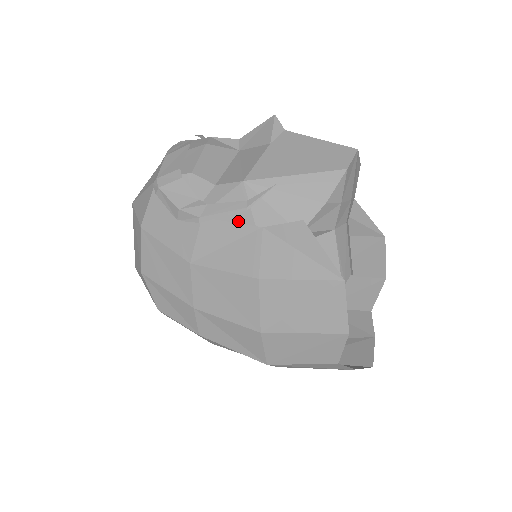
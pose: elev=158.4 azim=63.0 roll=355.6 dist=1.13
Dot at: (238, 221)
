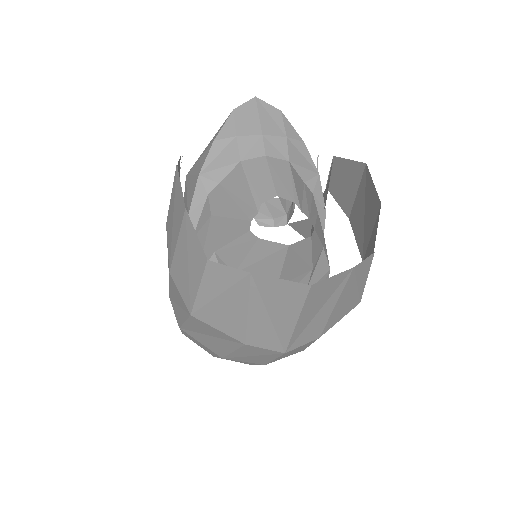
Dot at: (185, 205)
